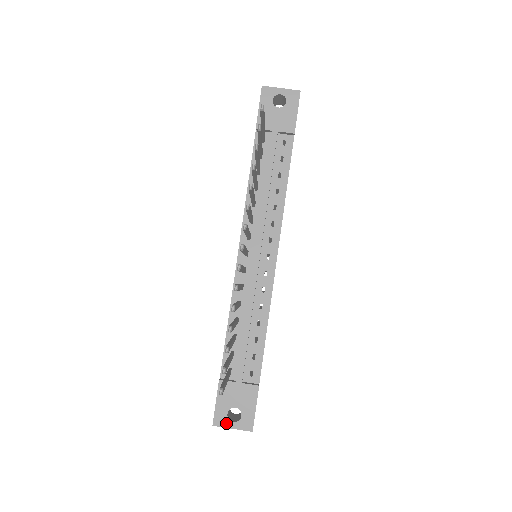
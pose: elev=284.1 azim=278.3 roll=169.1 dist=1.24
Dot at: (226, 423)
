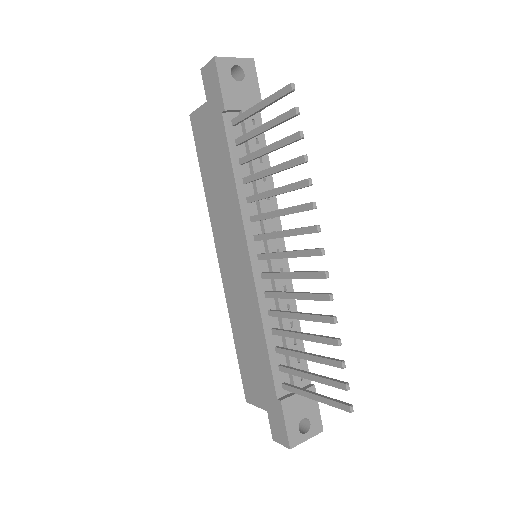
Dot at: (300, 439)
